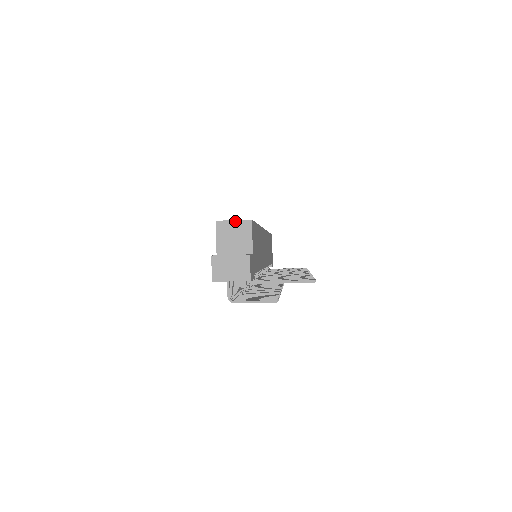
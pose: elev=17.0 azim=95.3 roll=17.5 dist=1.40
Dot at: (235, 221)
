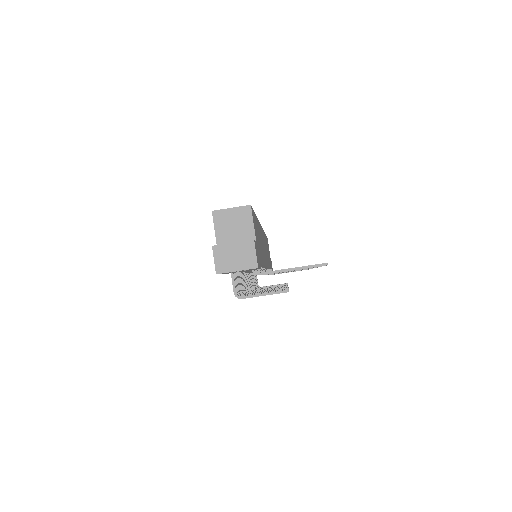
Dot at: (233, 209)
